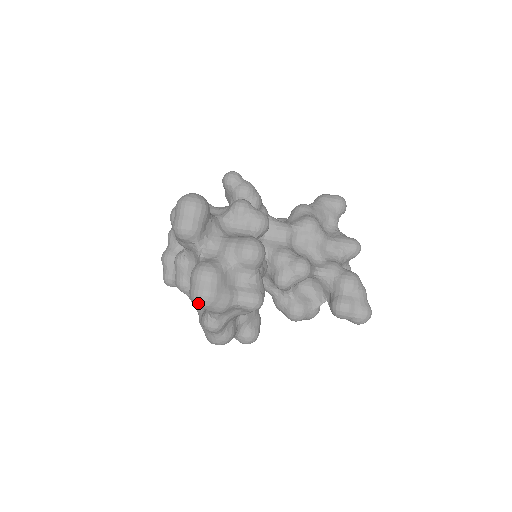
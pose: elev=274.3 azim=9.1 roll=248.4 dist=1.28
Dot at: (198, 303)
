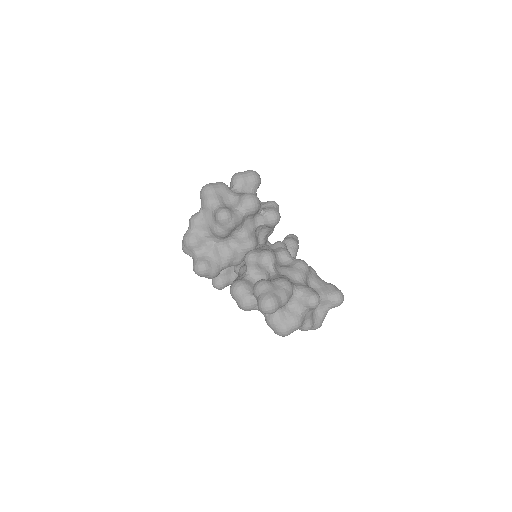
Dot at: (202, 188)
